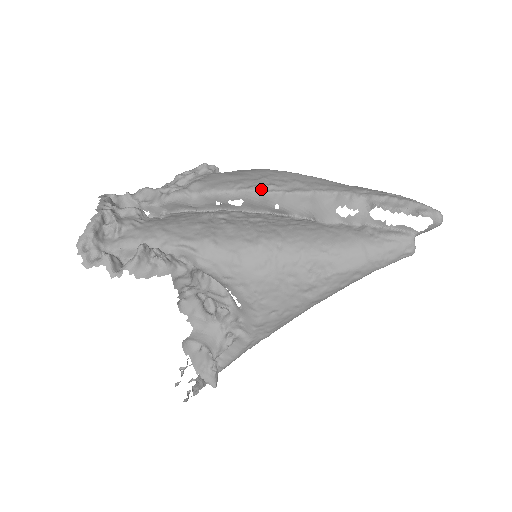
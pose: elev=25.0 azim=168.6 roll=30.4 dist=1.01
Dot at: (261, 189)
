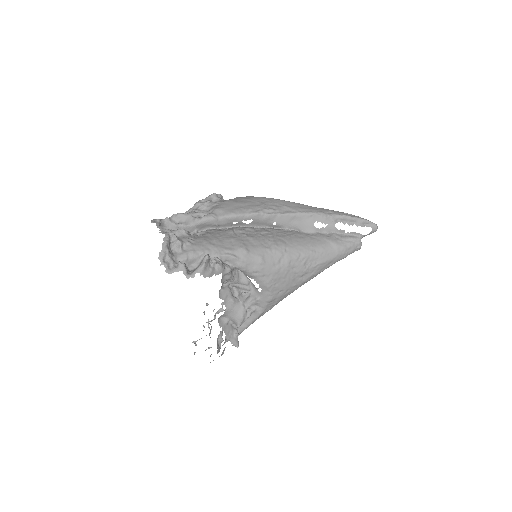
Dot at: (265, 212)
